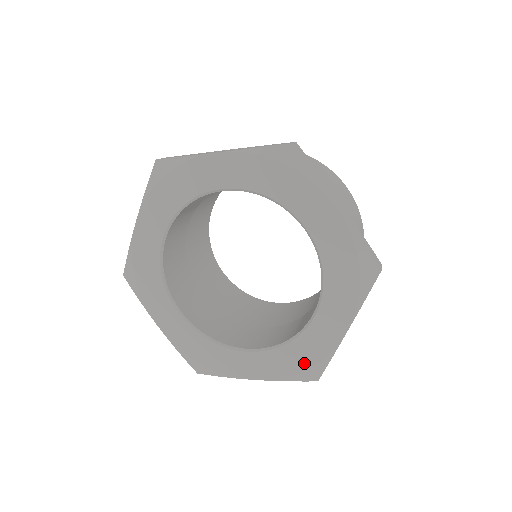
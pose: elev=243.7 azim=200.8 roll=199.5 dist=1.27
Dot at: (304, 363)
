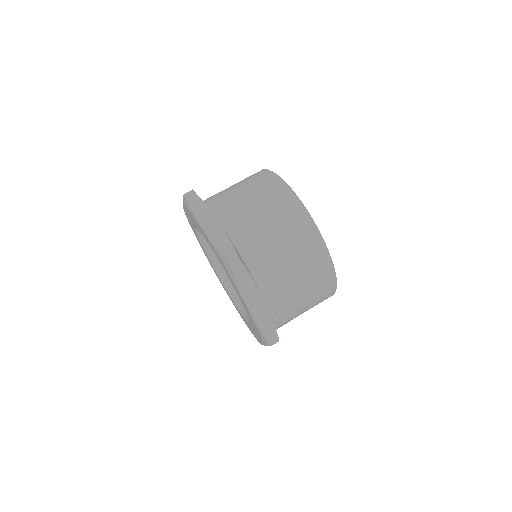
Dot at: (258, 332)
